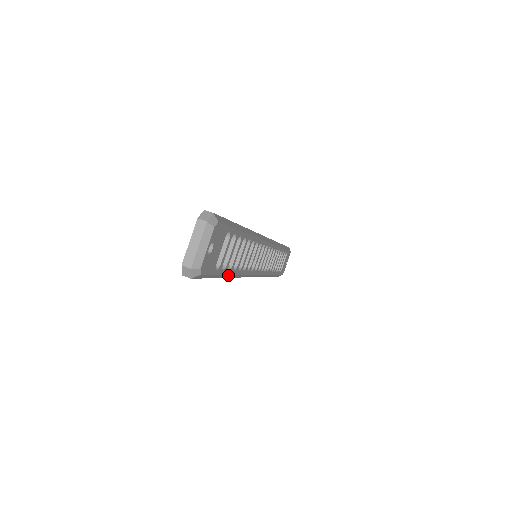
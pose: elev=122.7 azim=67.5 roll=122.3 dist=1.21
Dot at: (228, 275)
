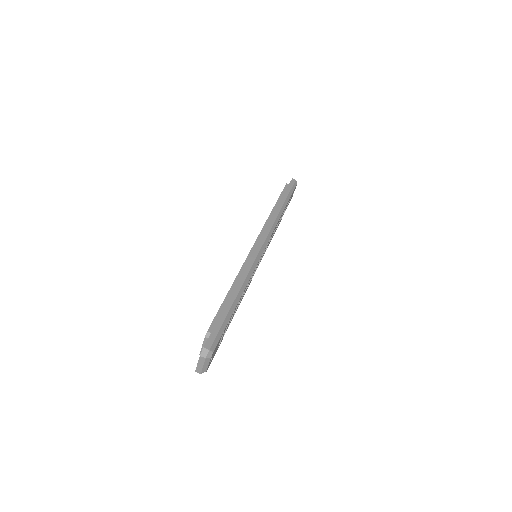
Dot at: (229, 323)
